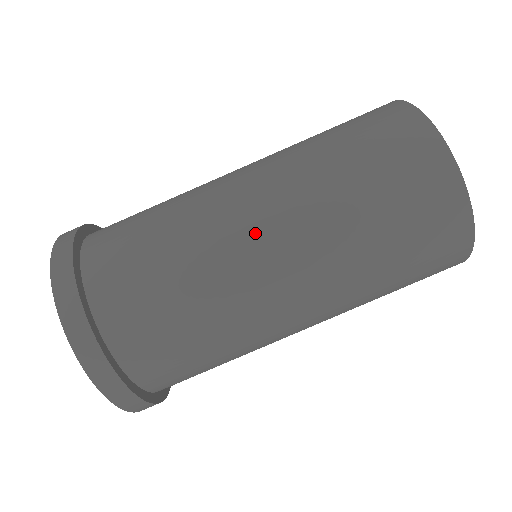
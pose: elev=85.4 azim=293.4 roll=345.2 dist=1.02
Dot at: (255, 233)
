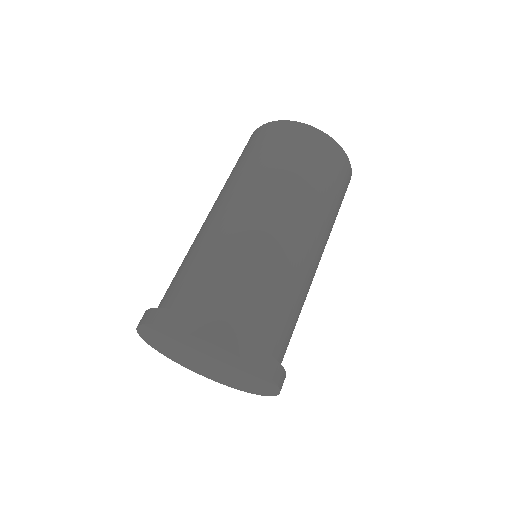
Dot at: occluded
